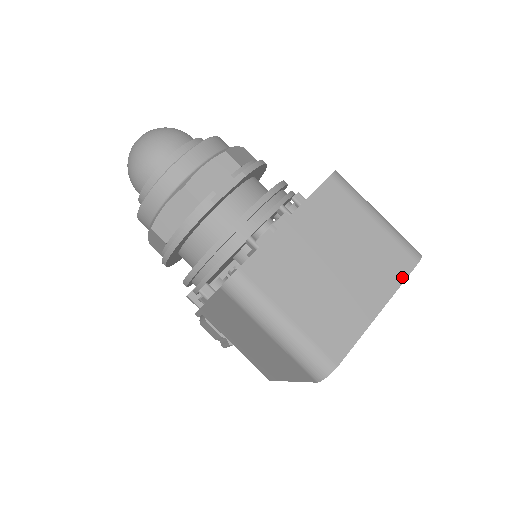
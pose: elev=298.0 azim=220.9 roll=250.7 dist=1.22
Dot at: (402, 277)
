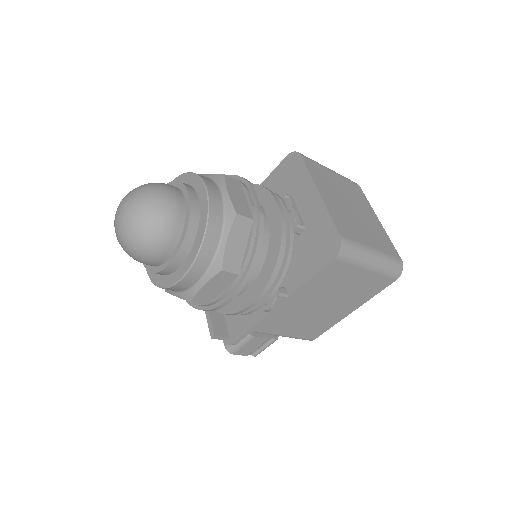
Dot at: (365, 197)
